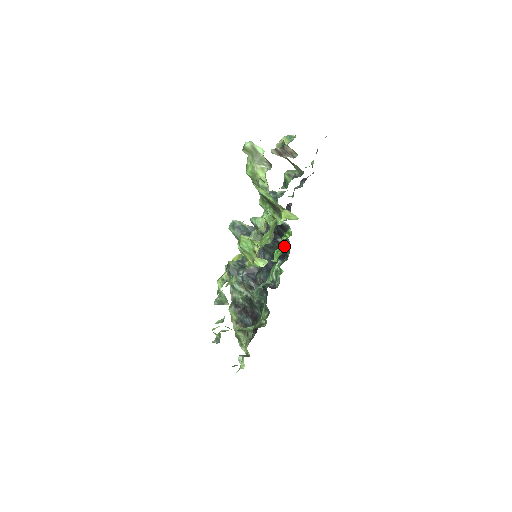
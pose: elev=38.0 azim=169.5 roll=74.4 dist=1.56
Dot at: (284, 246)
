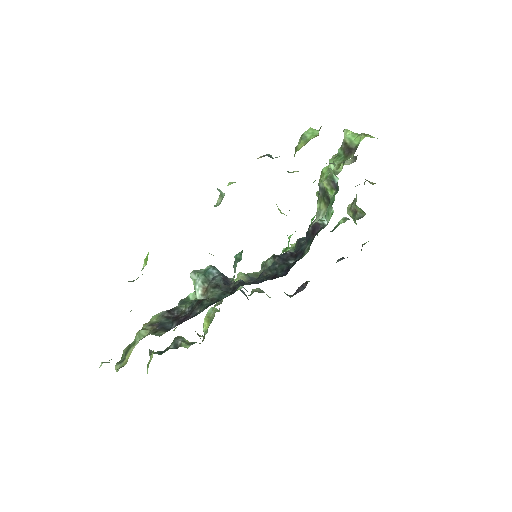
Dot at: (296, 260)
